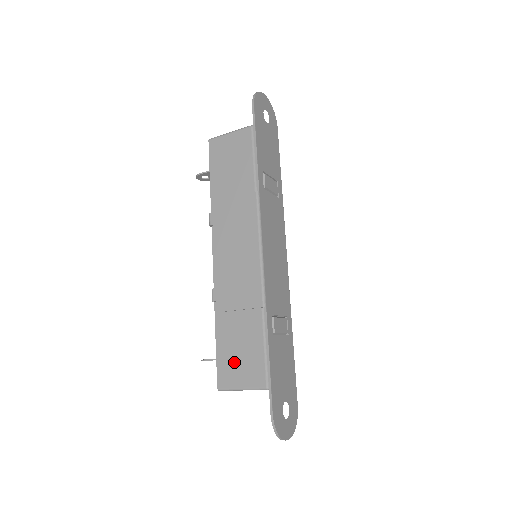
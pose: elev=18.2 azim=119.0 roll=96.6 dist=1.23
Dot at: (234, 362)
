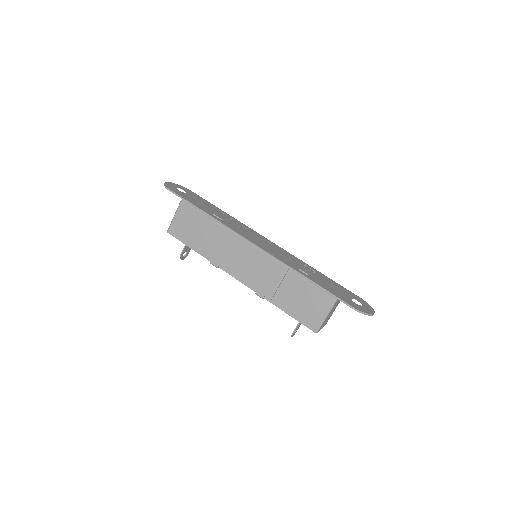
Dot at: (307, 310)
